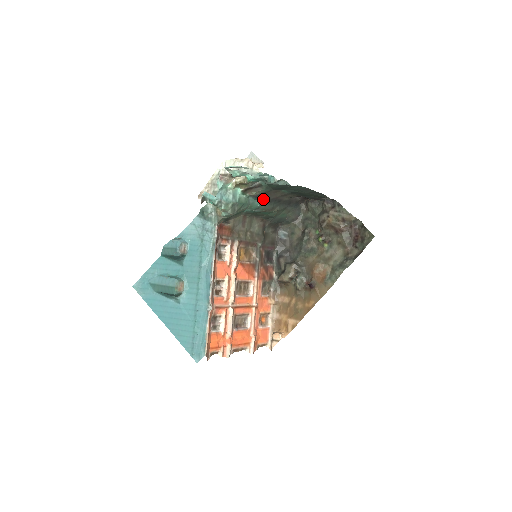
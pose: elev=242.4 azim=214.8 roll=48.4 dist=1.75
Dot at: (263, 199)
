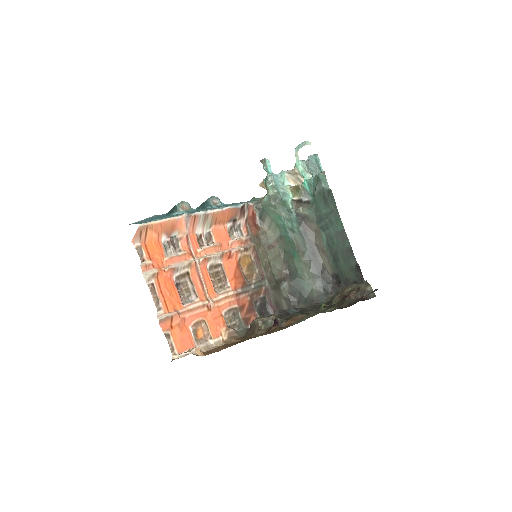
Dot at: (302, 229)
